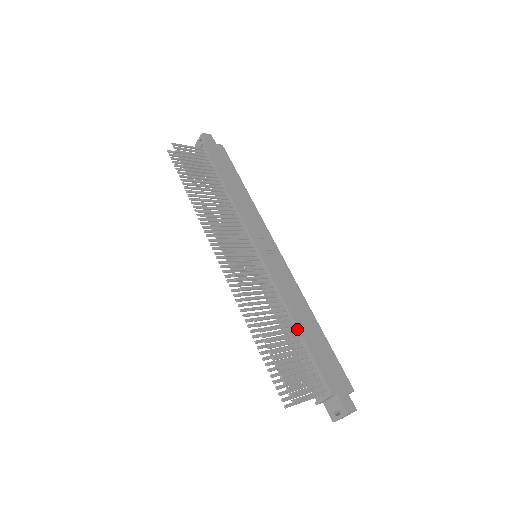
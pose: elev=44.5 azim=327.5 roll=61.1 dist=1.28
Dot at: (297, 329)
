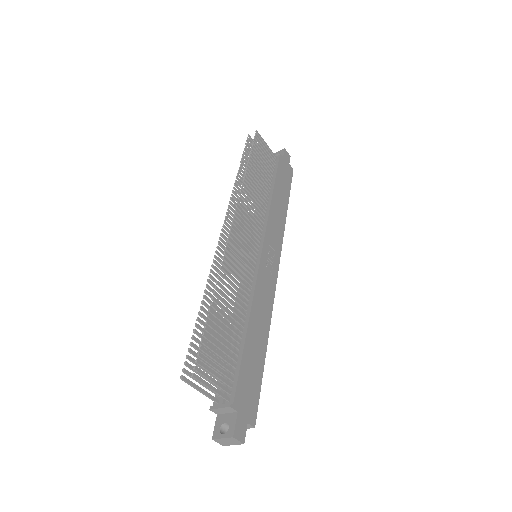
Dot at: (245, 331)
